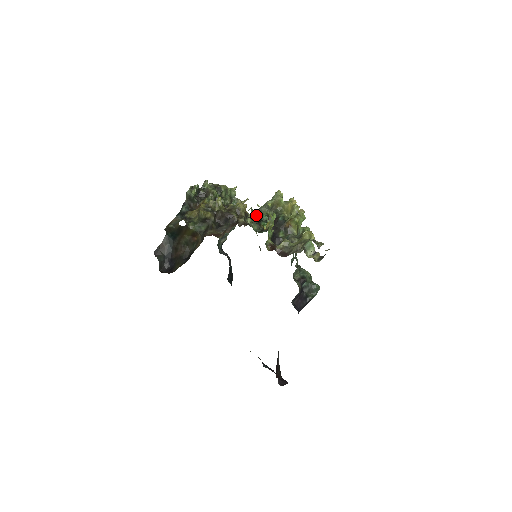
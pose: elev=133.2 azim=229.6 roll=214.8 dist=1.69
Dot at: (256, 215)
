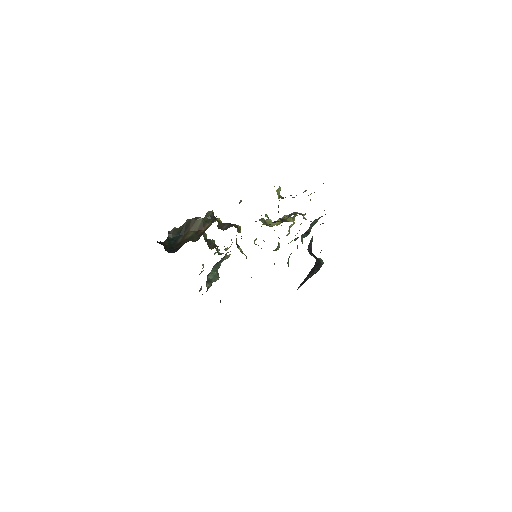
Dot at: occluded
